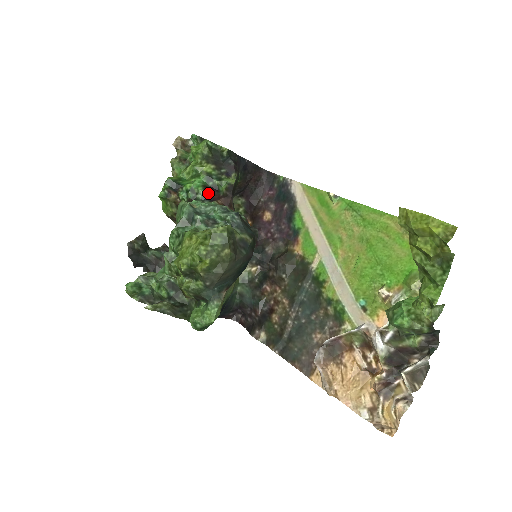
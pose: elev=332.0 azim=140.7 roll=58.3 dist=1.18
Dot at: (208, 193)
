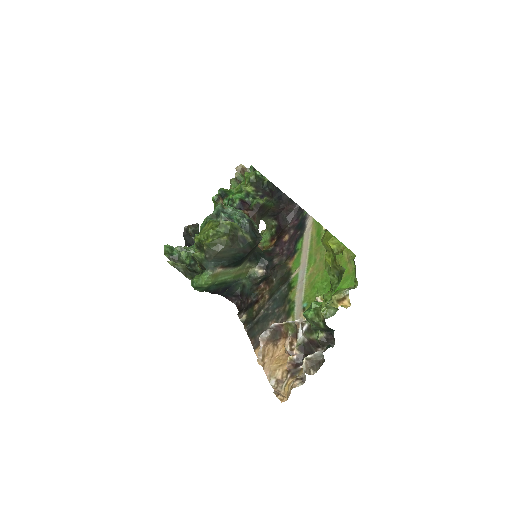
Dot at: (242, 204)
